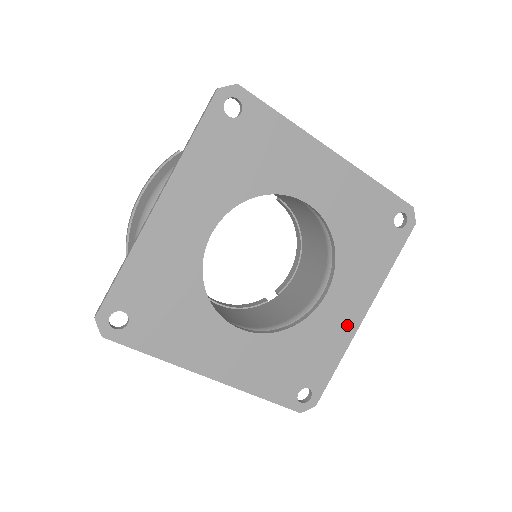
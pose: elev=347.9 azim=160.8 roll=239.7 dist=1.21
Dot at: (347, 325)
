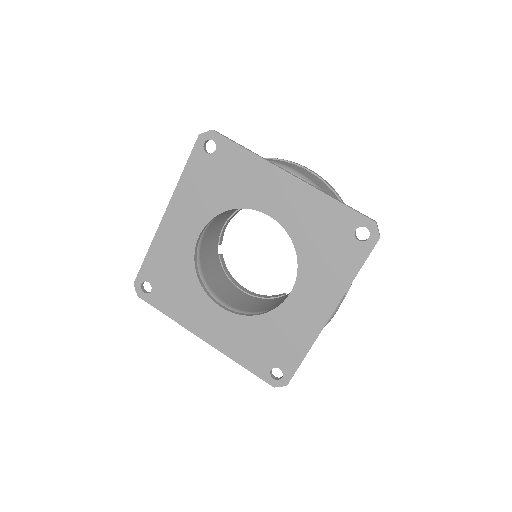
Dot at: (312, 322)
